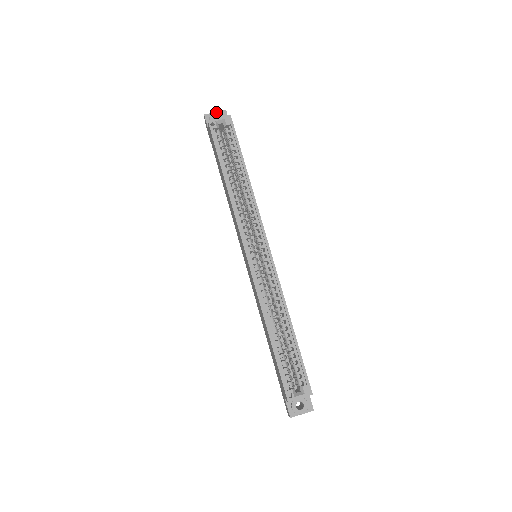
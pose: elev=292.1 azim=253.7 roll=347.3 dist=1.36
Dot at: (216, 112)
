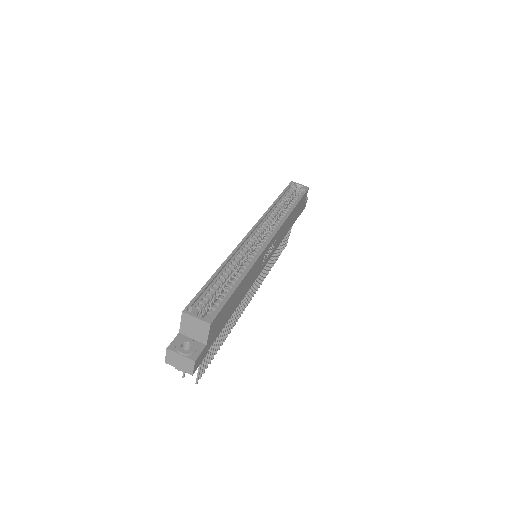
Dot at: occluded
